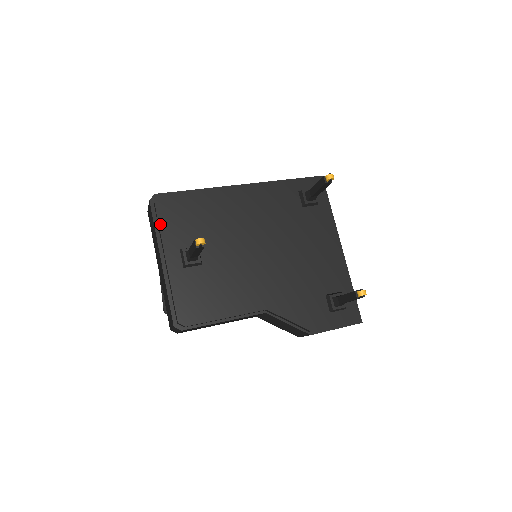
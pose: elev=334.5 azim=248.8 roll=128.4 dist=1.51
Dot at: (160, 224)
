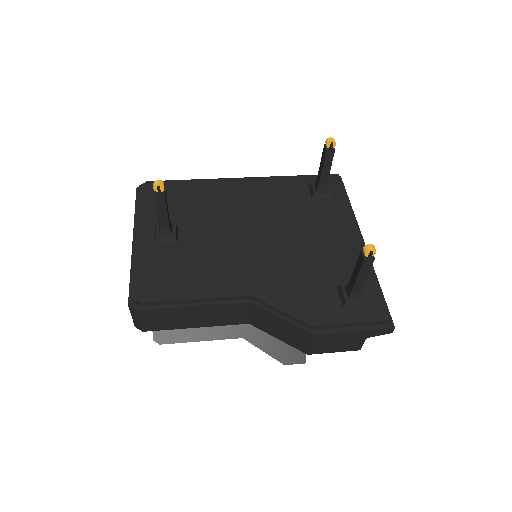
Dot at: (140, 205)
